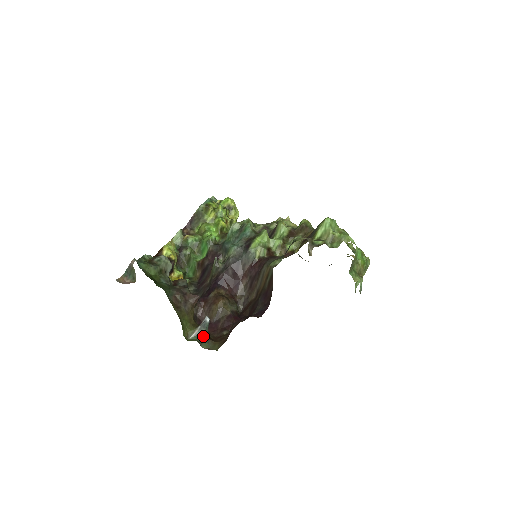
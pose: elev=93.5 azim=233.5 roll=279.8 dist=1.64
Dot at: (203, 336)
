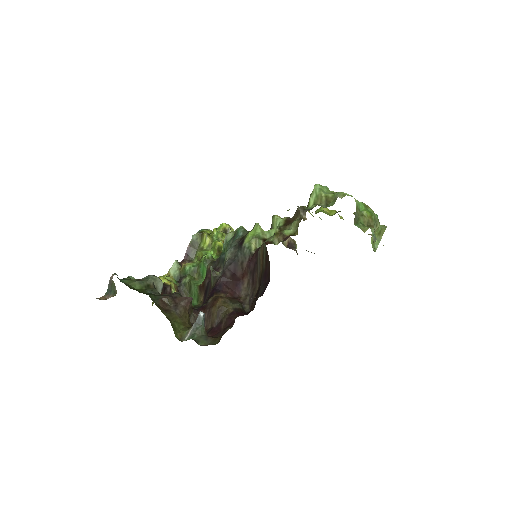
Dot at: (200, 334)
